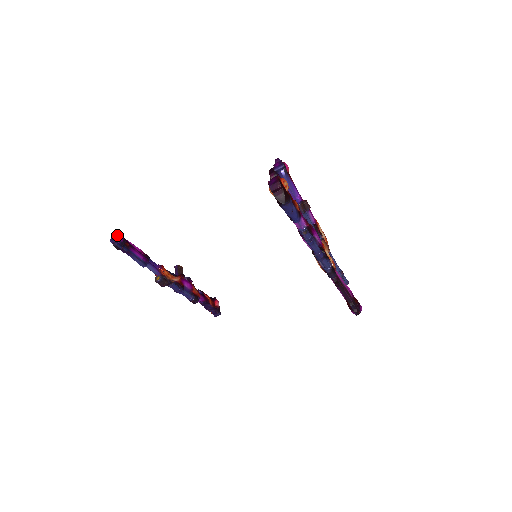
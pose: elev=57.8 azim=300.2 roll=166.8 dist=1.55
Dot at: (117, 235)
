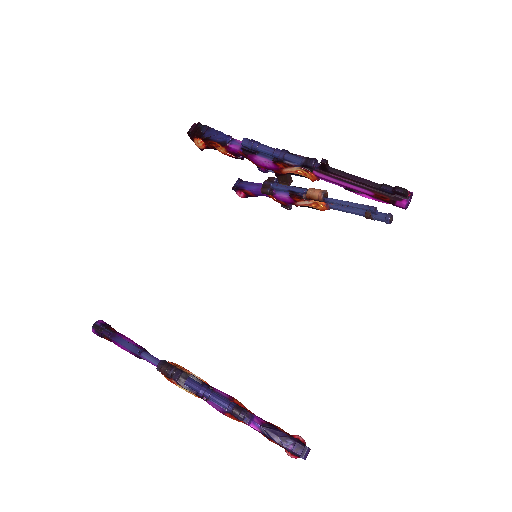
Dot at: (100, 322)
